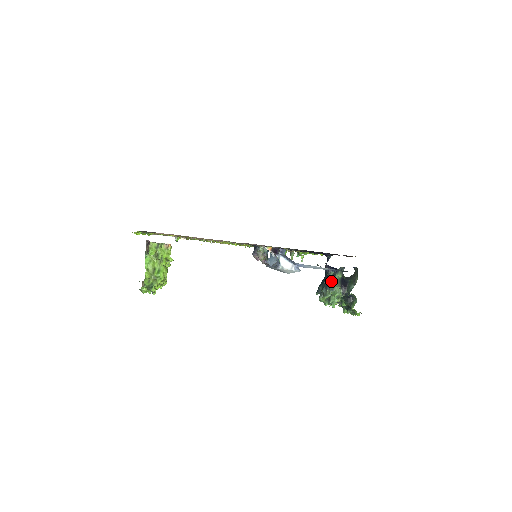
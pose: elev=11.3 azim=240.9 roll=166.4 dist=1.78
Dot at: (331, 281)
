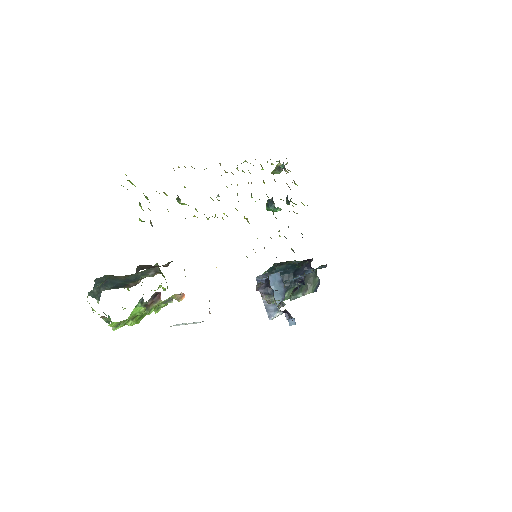
Dot at: (291, 289)
